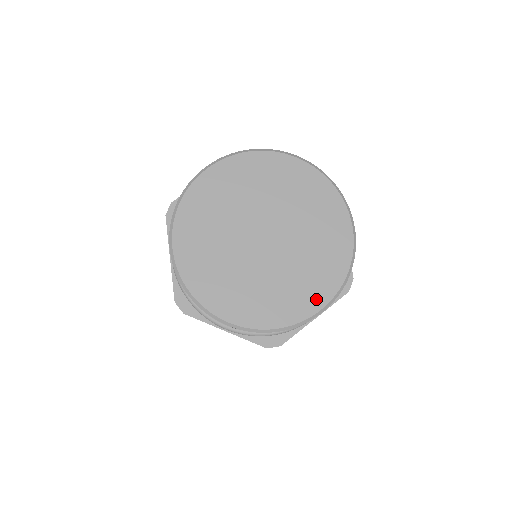
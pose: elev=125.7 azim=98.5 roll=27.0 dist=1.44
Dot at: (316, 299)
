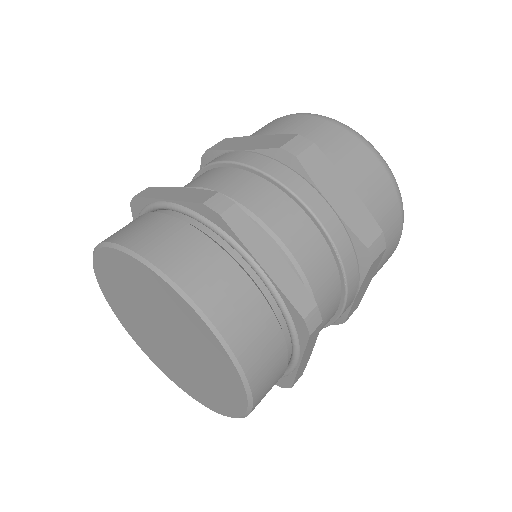
Dot at: (203, 400)
